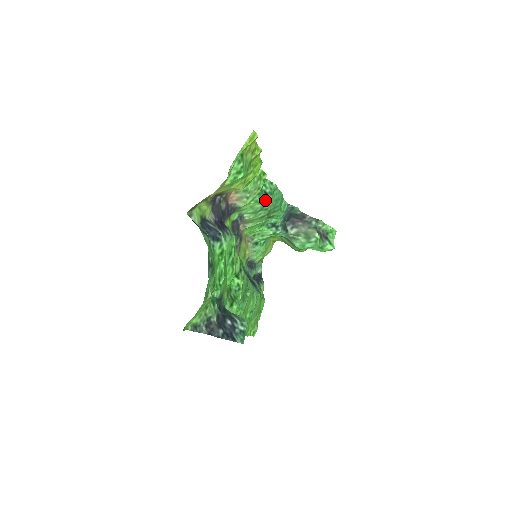
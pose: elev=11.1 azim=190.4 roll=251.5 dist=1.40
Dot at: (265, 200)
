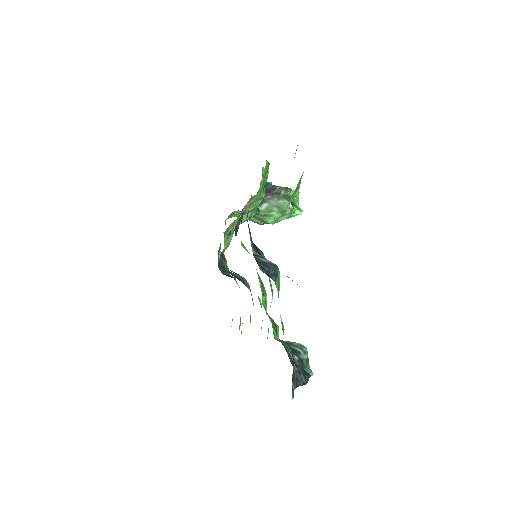
Dot at: (264, 193)
